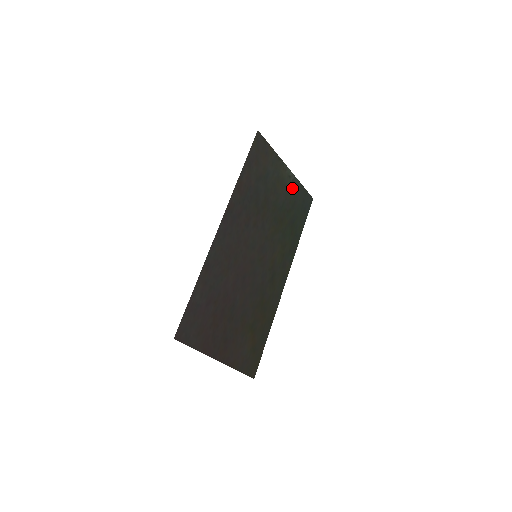
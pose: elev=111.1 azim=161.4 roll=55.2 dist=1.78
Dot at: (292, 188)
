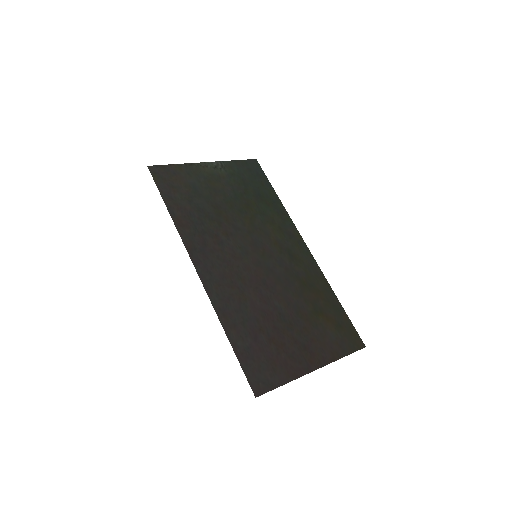
Dot at: (228, 173)
